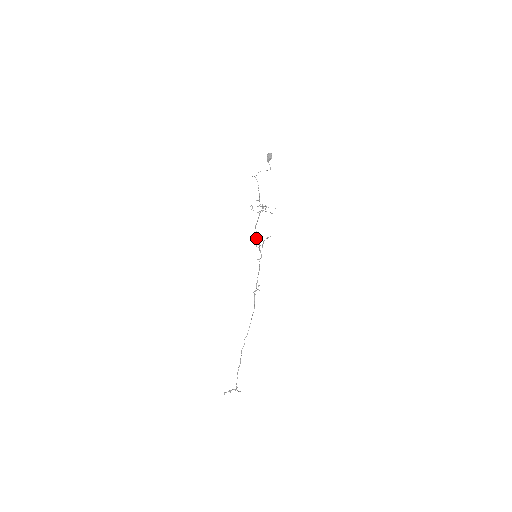
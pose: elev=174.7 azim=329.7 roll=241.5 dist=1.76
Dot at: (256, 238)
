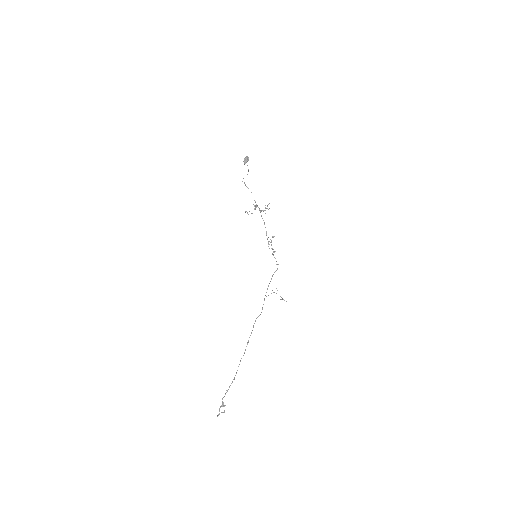
Dot at: (268, 244)
